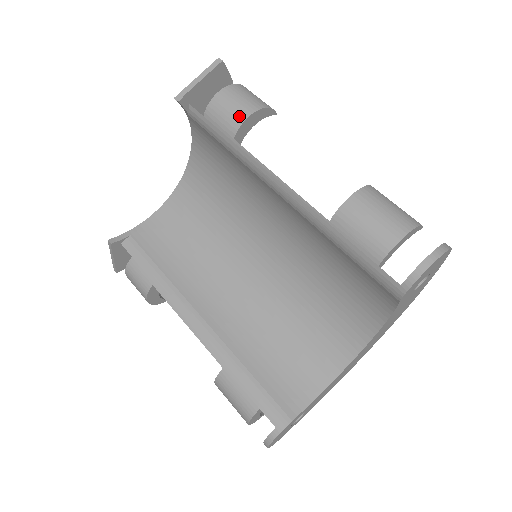
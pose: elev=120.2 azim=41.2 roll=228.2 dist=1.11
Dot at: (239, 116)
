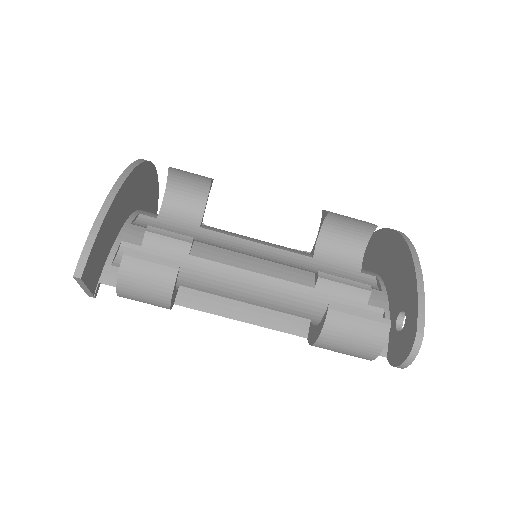
Dot at: occluded
